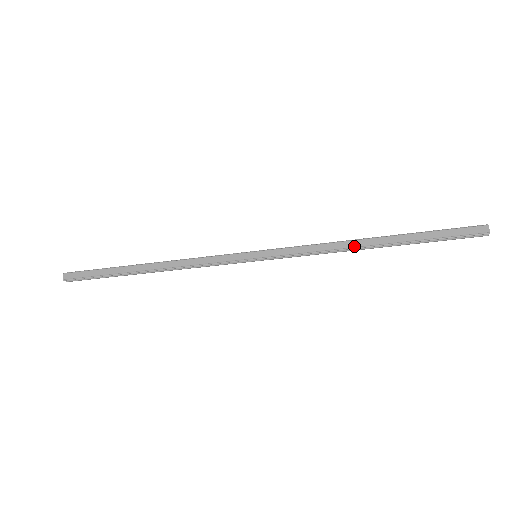
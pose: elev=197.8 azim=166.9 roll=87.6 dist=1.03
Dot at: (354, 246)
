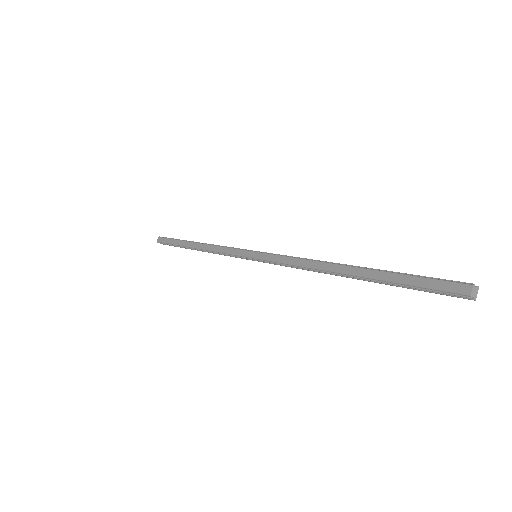
Dot at: (324, 269)
